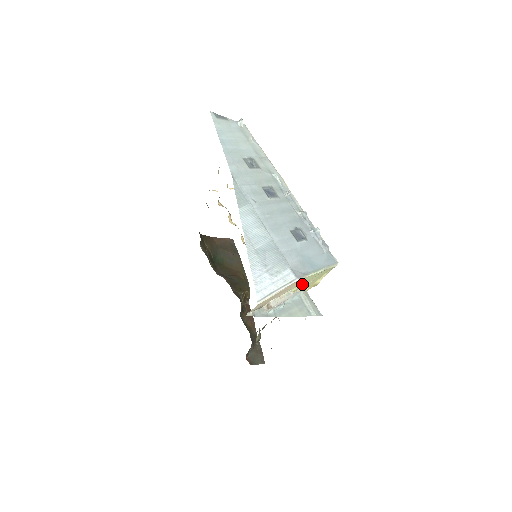
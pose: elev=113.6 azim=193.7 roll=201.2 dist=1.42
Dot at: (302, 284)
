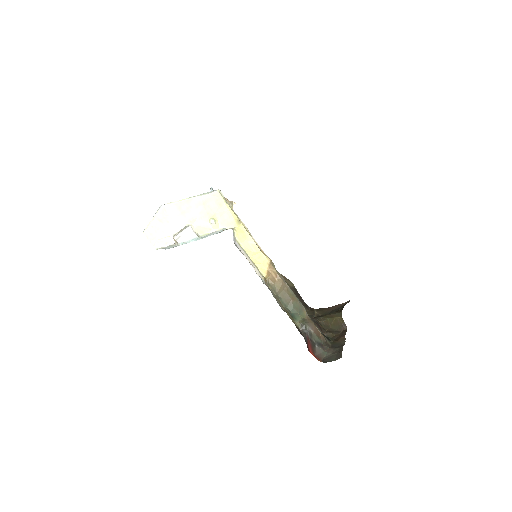
Dot at: (196, 217)
